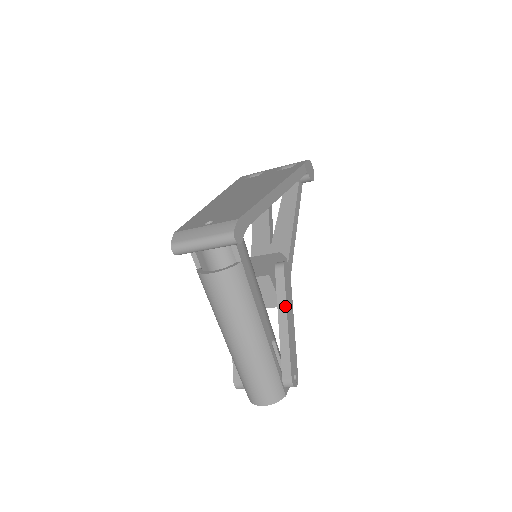
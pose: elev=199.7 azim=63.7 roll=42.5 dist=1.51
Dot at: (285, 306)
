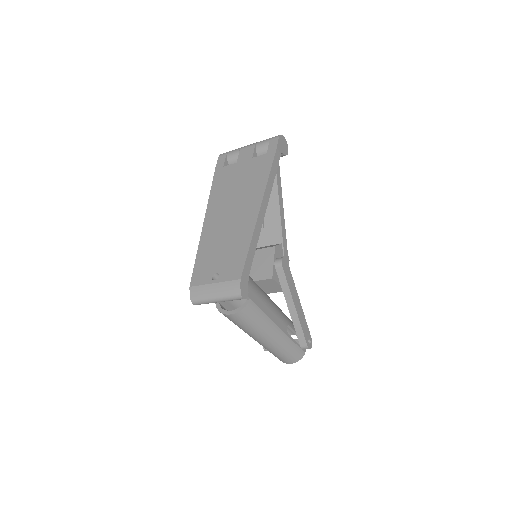
Dot at: (290, 296)
